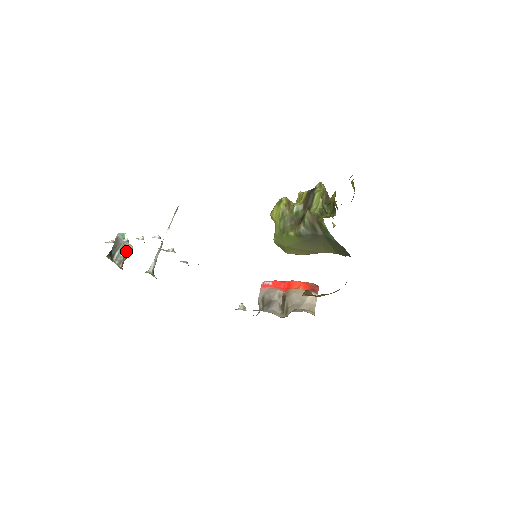
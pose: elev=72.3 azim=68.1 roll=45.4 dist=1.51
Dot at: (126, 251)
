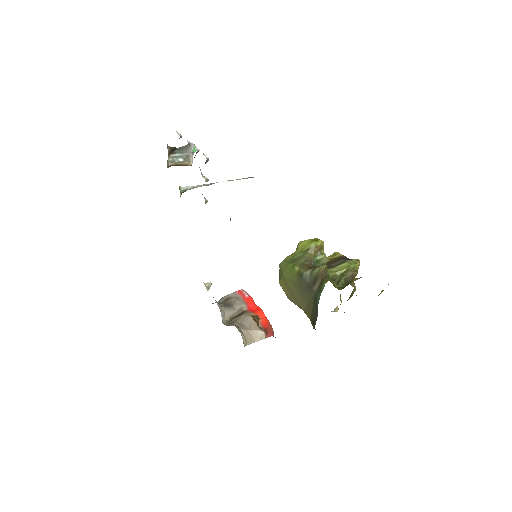
Dot at: (185, 161)
